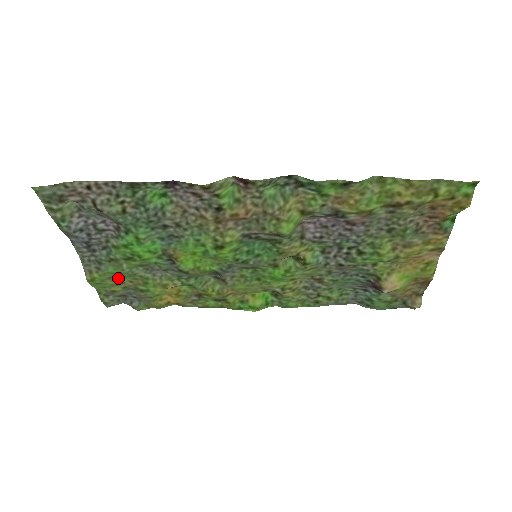
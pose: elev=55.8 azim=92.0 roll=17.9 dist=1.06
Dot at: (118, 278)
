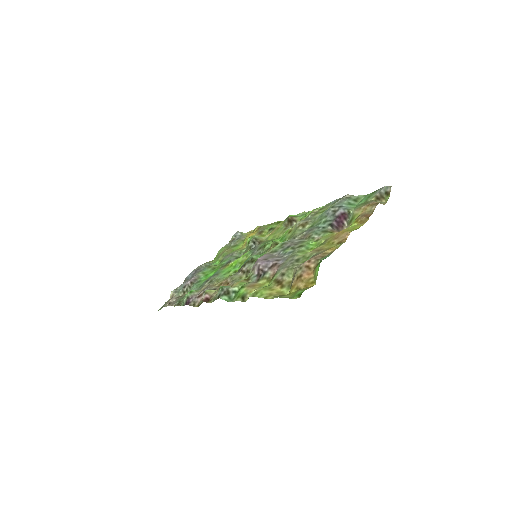
Dot at: (221, 254)
